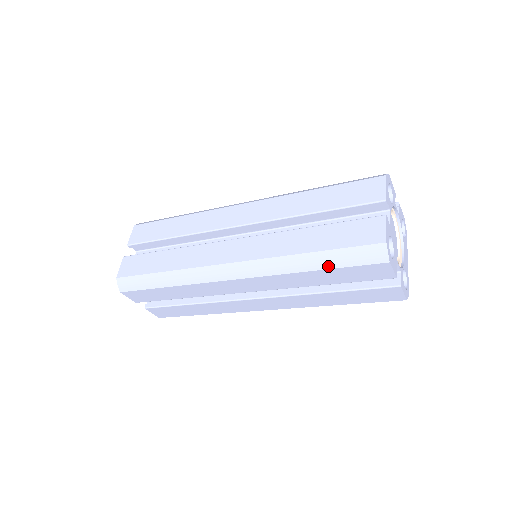
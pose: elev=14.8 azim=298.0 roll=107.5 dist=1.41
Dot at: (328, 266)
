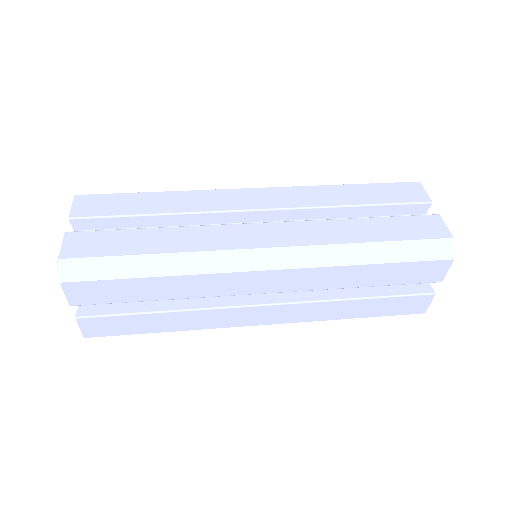
Dot at: (390, 259)
